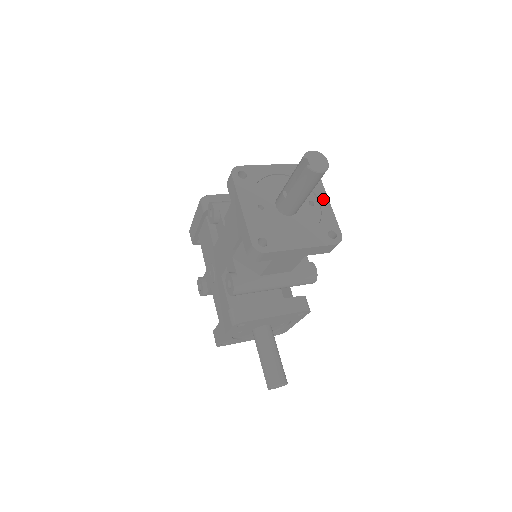
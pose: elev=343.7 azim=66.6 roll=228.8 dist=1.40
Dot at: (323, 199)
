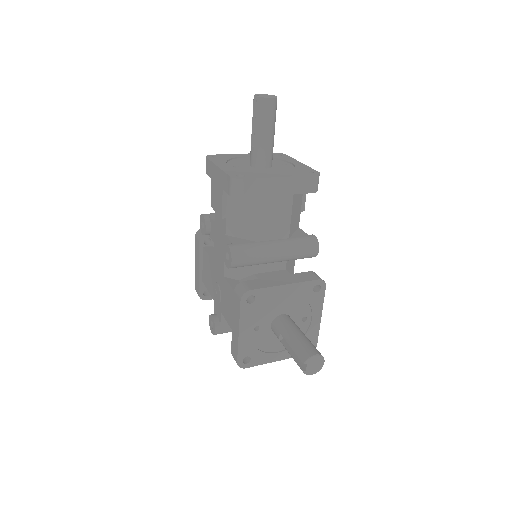
Dot at: (295, 162)
